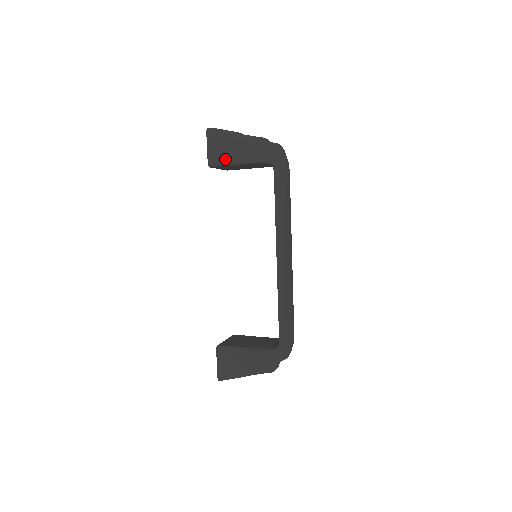
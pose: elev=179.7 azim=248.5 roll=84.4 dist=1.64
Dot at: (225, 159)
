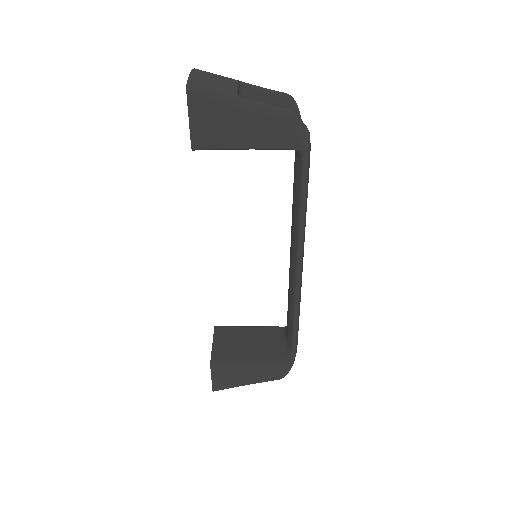
Dot at: (223, 142)
